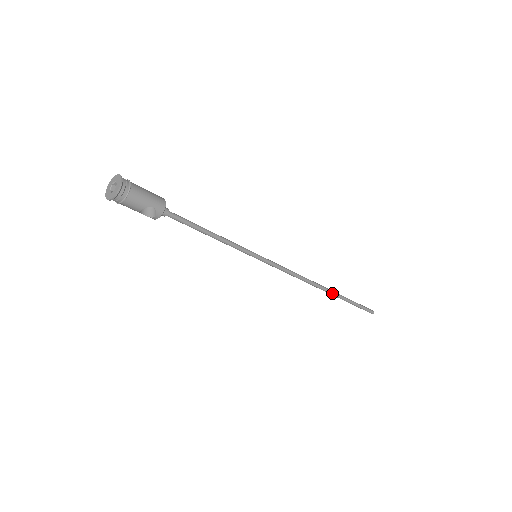
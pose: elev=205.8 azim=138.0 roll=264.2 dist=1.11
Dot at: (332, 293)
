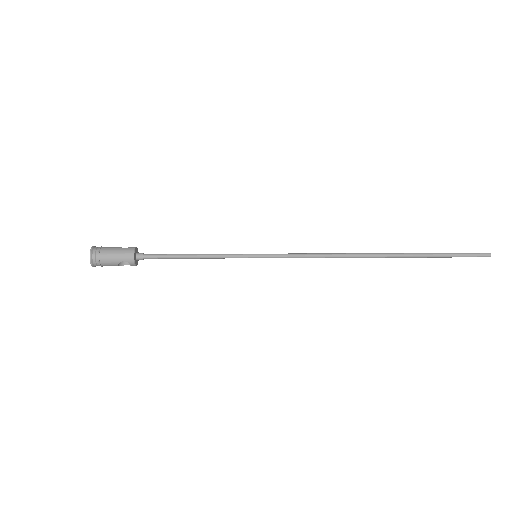
Dot at: (391, 256)
